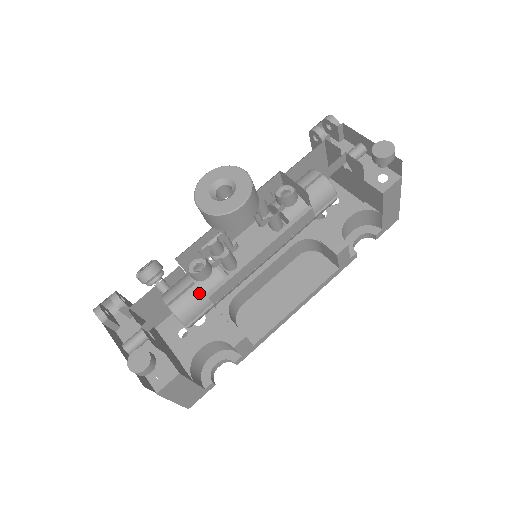
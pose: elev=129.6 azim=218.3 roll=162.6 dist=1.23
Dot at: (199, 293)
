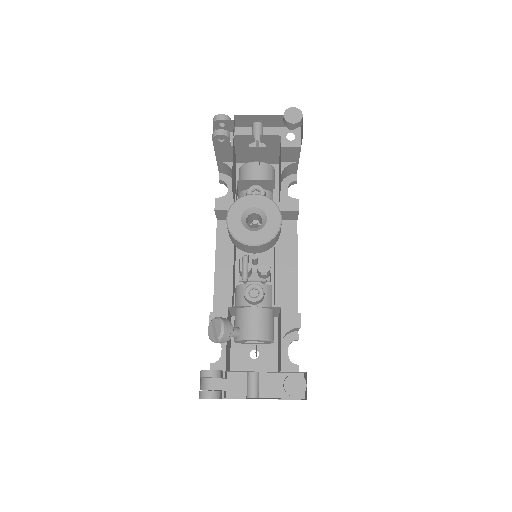
Dot at: (265, 311)
